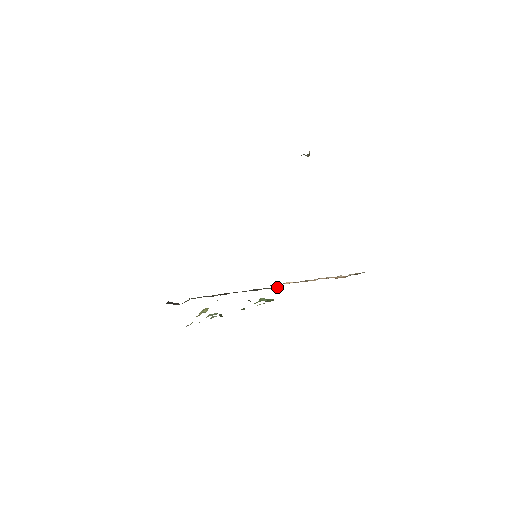
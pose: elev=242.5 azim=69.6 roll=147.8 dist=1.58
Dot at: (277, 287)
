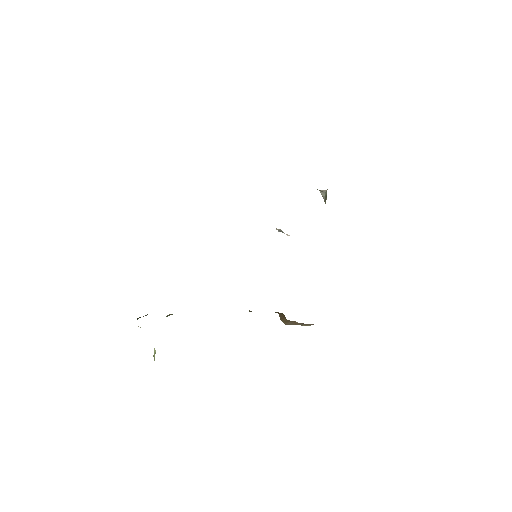
Dot at: occluded
